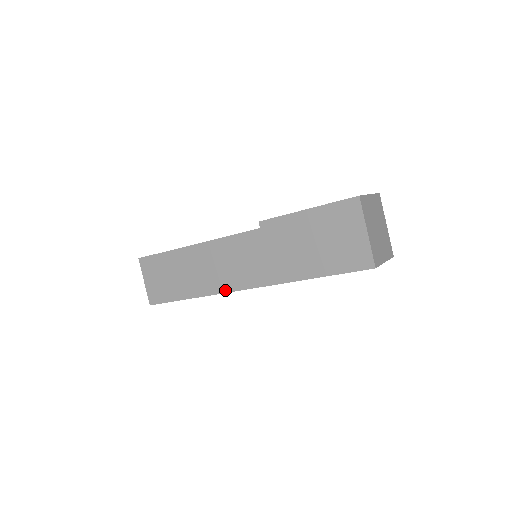
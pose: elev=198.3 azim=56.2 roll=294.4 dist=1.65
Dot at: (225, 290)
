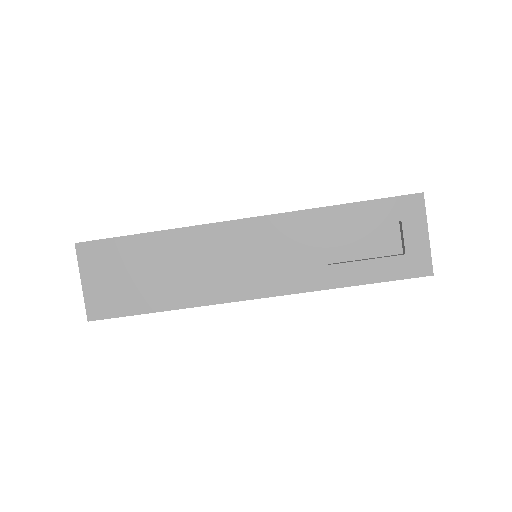
Dot at: (214, 223)
